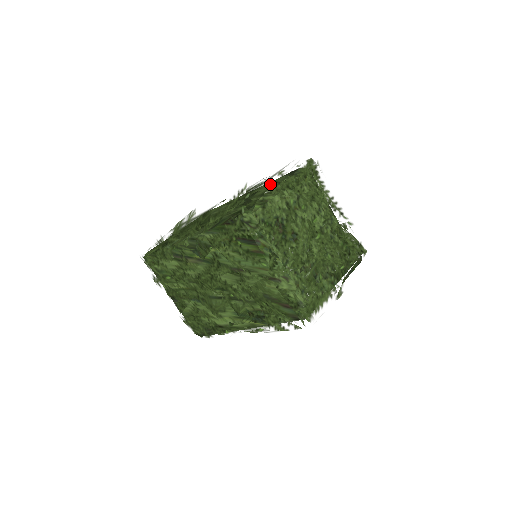
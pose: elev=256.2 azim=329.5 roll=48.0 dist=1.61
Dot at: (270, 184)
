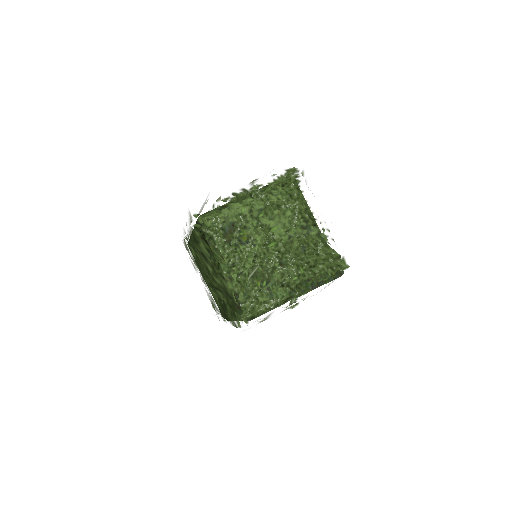
Dot at: (236, 192)
